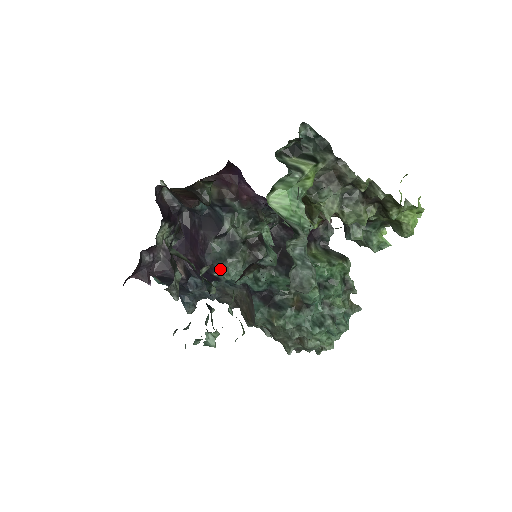
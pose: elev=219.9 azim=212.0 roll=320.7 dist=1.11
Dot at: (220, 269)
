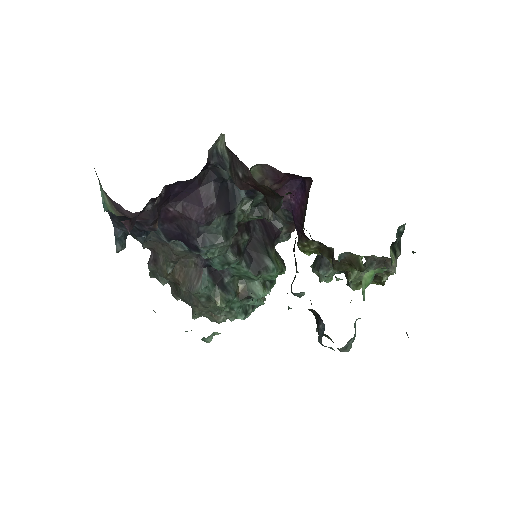
Dot at: (211, 247)
